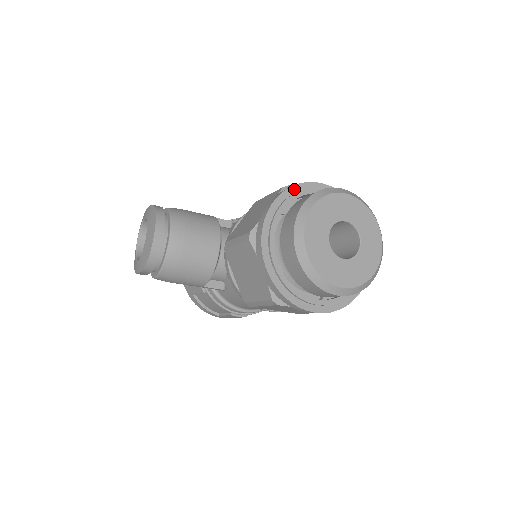
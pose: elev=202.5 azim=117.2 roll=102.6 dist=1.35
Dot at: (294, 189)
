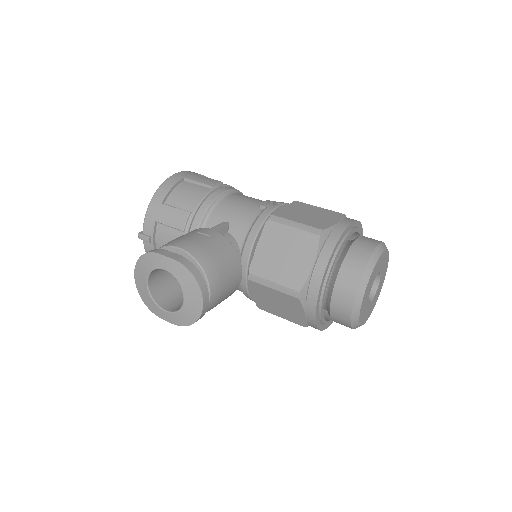
Dot at: (337, 246)
